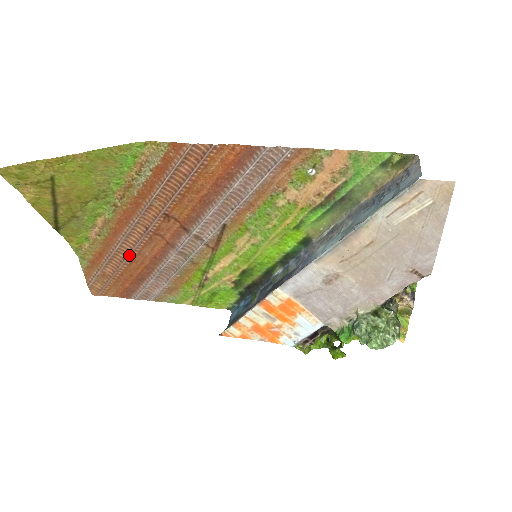
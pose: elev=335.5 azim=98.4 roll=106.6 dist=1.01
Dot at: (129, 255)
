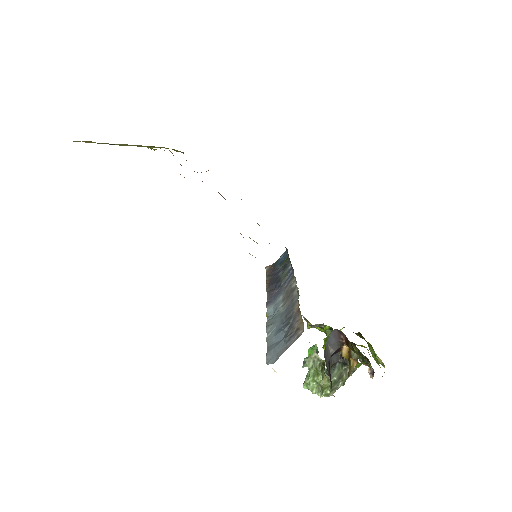
Dot at: occluded
